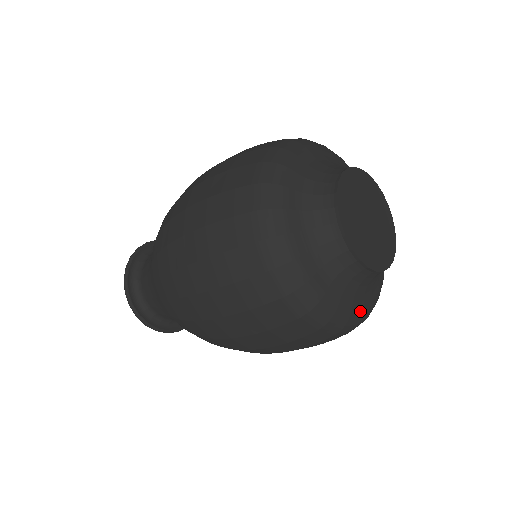
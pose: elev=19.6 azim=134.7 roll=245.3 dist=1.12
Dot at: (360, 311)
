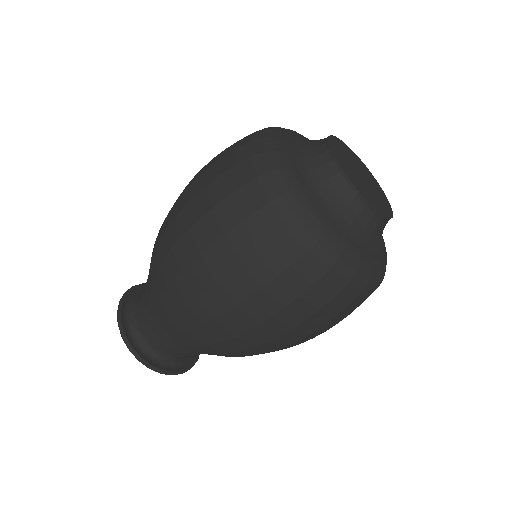
Dot at: (384, 262)
